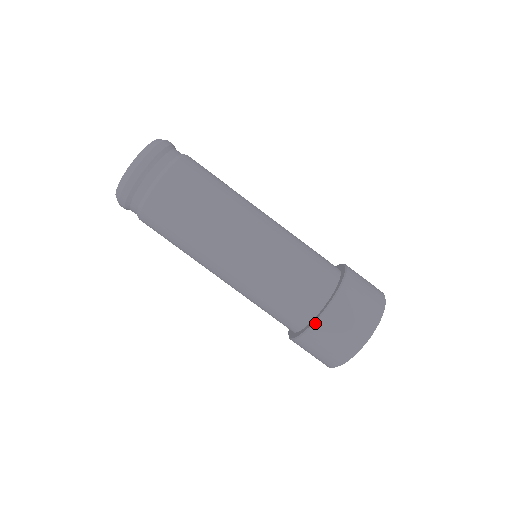
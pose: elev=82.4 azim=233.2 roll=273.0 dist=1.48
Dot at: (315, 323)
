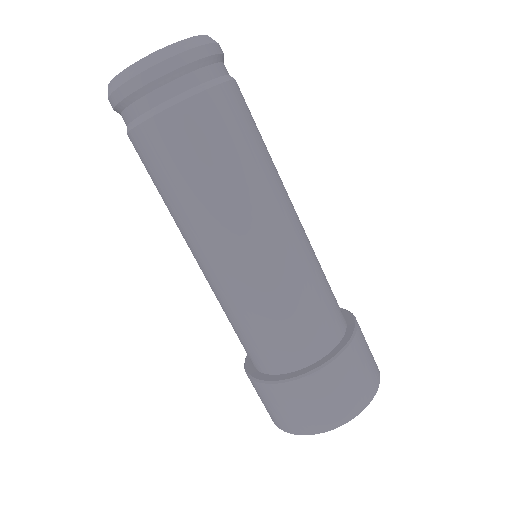
Dot at: (337, 357)
